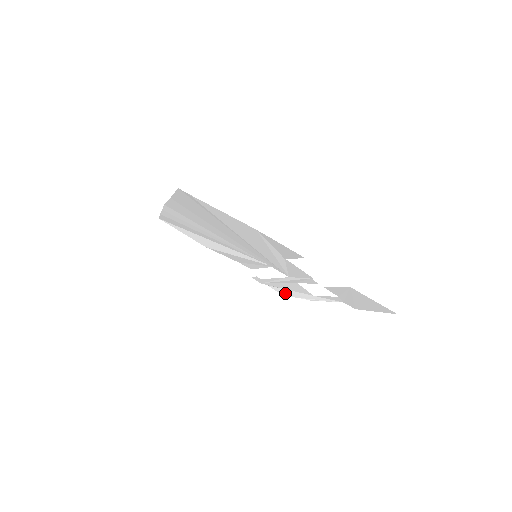
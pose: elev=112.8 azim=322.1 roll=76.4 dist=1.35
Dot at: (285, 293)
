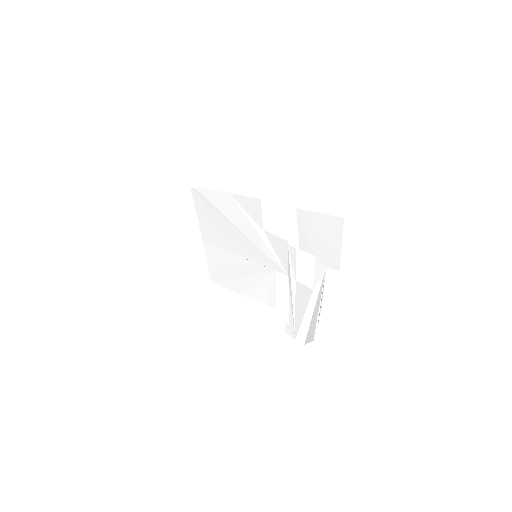
Dot at: (311, 334)
